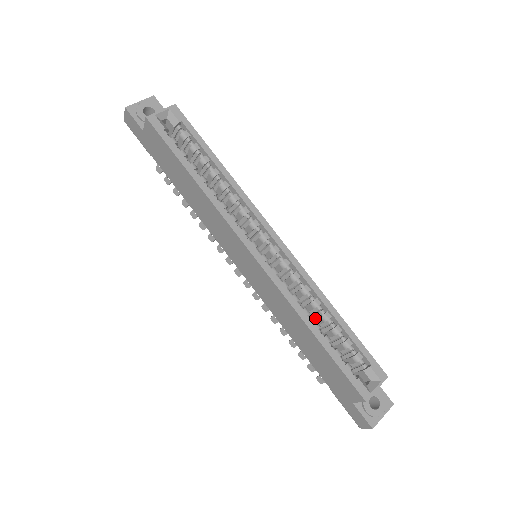
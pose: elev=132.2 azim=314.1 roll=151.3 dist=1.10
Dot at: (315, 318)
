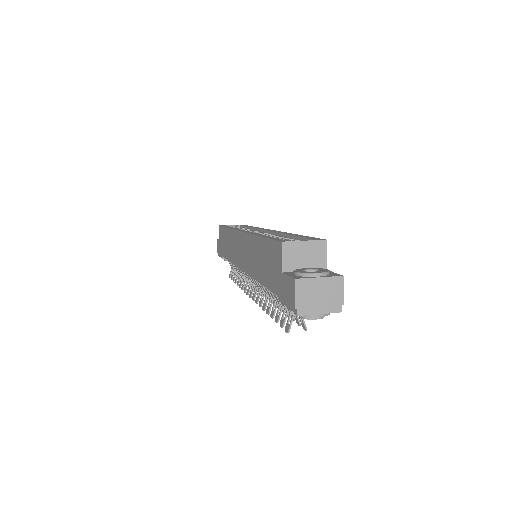
Dot at: occluded
